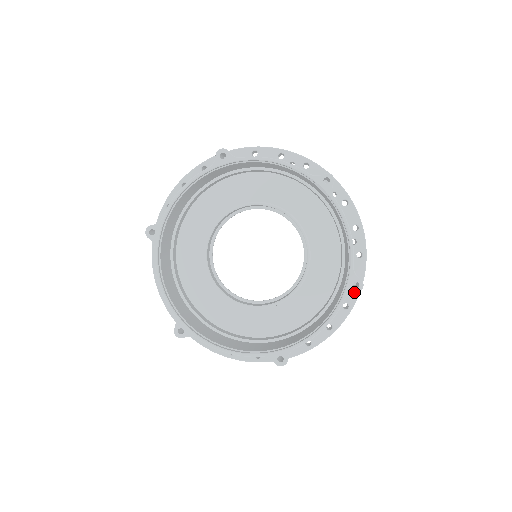
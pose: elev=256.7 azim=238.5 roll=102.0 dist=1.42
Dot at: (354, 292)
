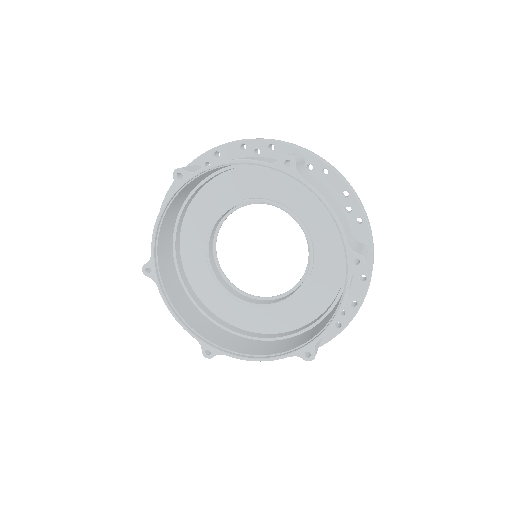
Dot at: (357, 269)
